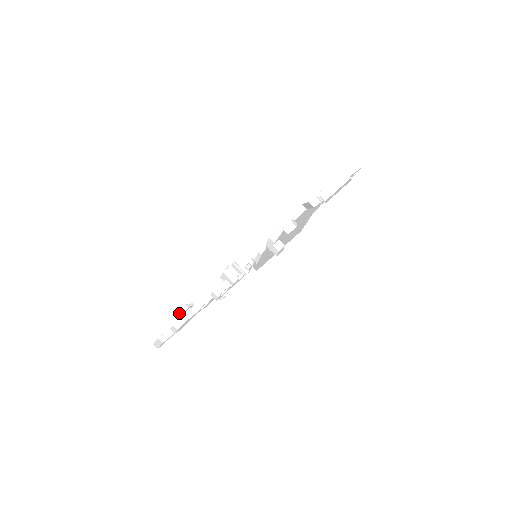
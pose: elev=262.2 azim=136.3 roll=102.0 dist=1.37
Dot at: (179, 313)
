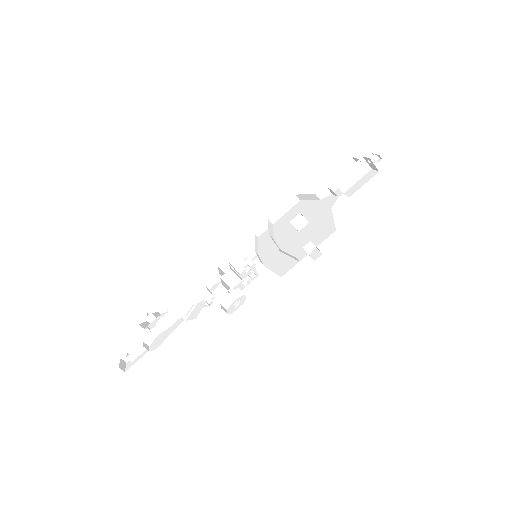
Dot at: (143, 324)
